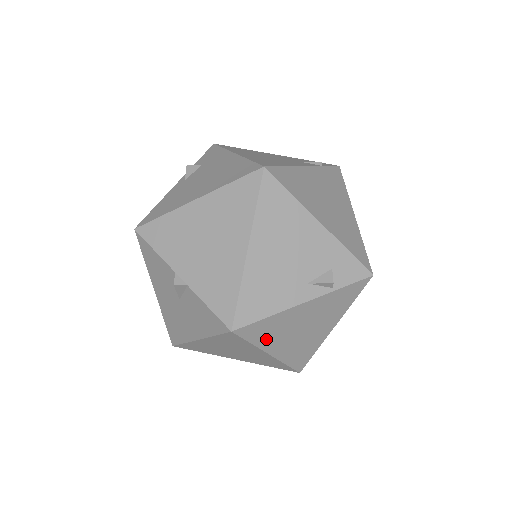
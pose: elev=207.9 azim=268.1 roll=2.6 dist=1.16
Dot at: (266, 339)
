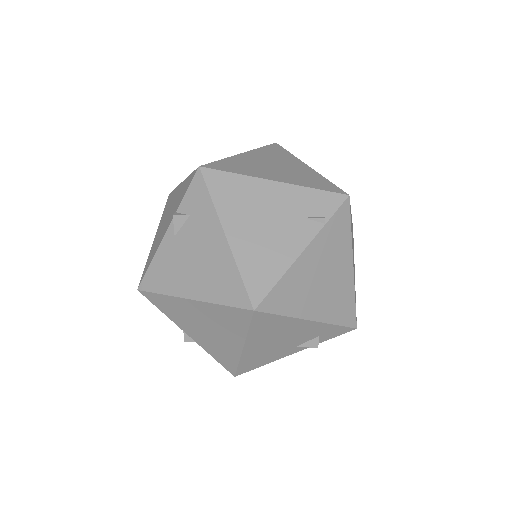
Dot at: occluded
